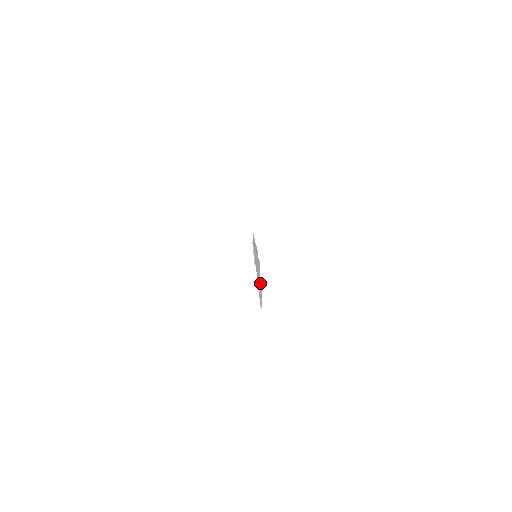
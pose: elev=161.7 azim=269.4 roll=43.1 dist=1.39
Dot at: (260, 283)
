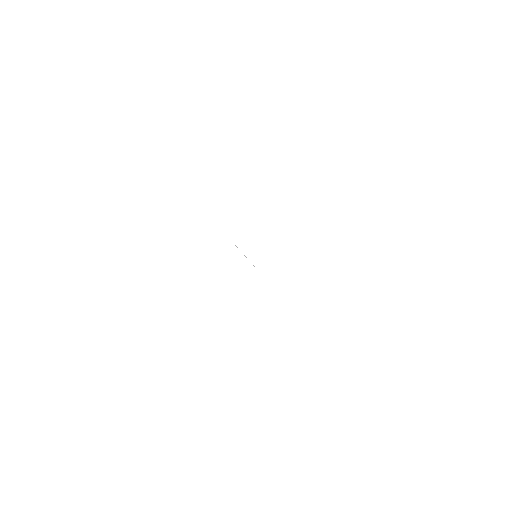
Dot at: occluded
